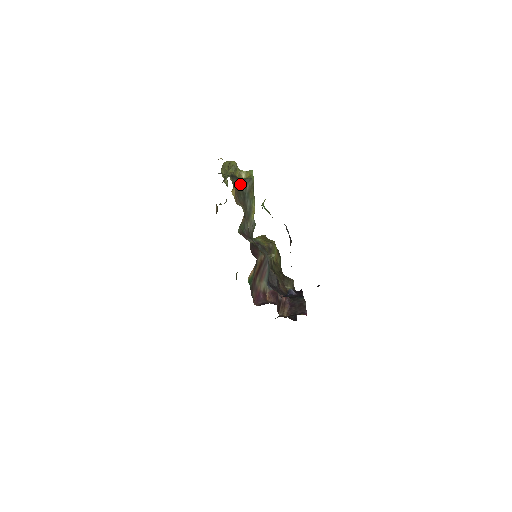
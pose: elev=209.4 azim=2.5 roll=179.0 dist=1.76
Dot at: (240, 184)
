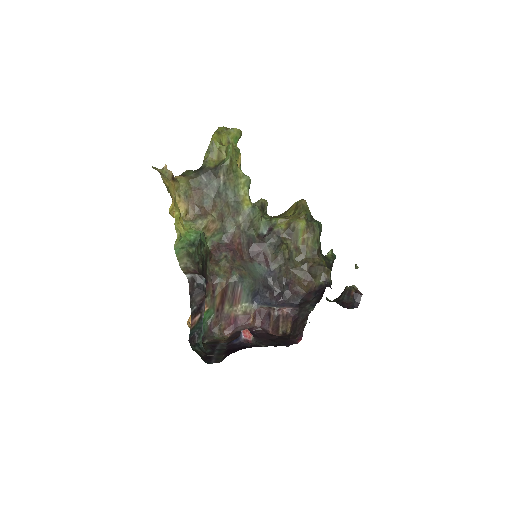
Dot at: (208, 178)
